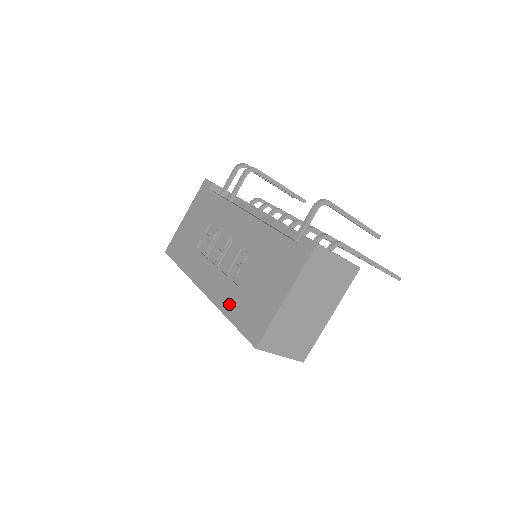
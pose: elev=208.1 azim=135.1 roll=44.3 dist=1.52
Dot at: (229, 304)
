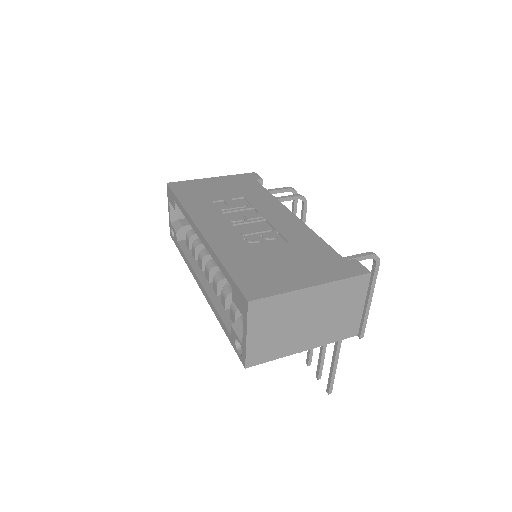
Dot at: (232, 255)
